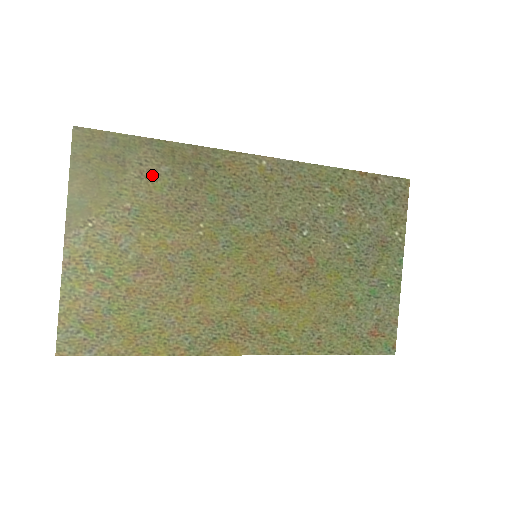
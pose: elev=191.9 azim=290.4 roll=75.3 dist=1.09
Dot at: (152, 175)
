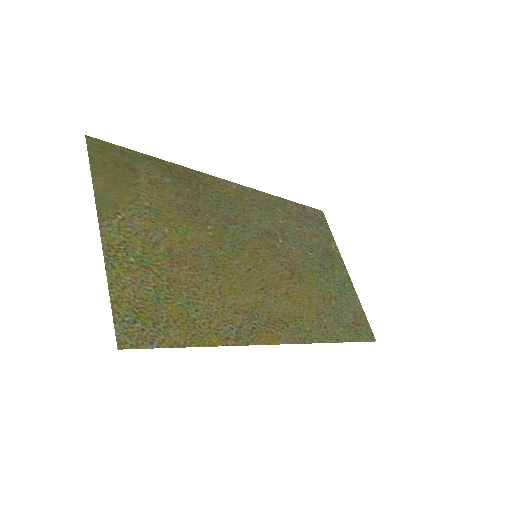
Dot at: (159, 183)
